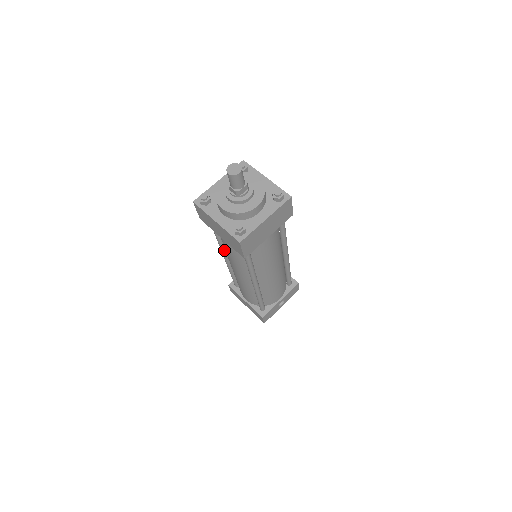
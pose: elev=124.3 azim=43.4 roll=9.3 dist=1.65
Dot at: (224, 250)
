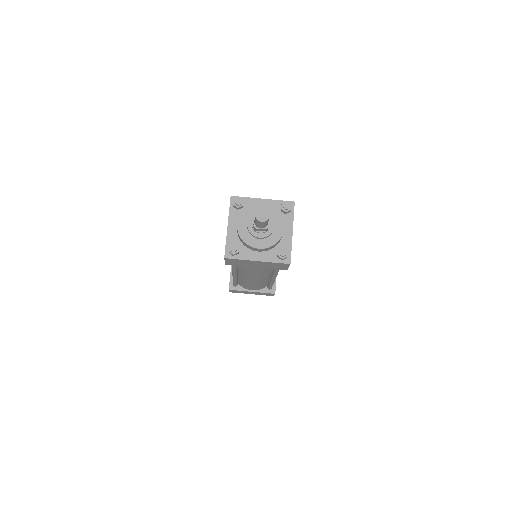
Dot at: occluded
